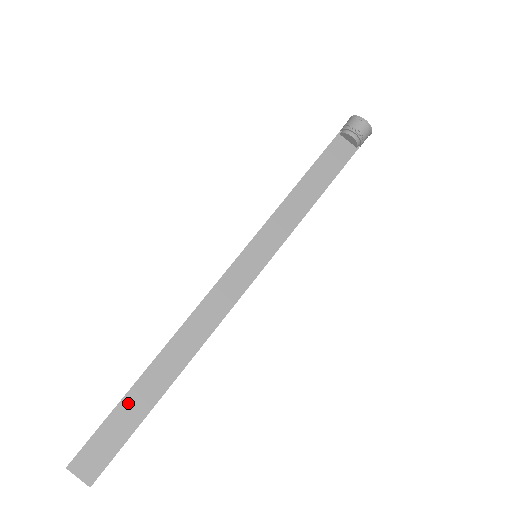
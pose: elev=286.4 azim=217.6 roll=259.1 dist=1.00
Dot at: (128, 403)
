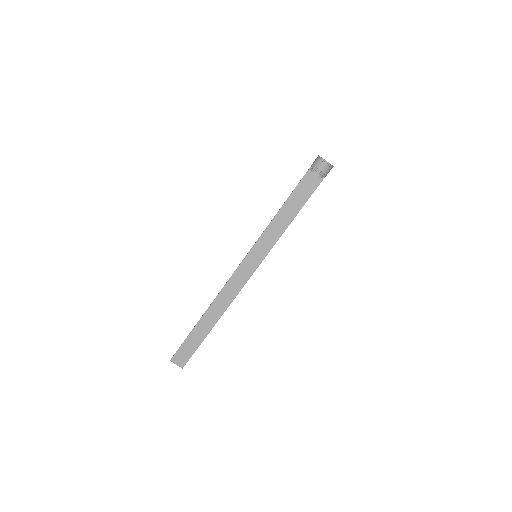
Dot at: (194, 333)
